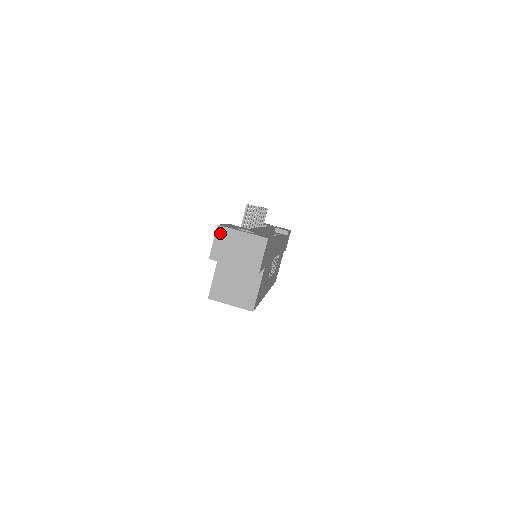
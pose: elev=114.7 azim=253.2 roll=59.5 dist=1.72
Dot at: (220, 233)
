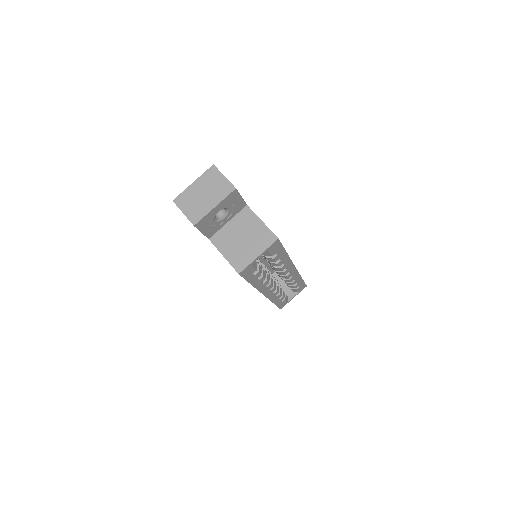
Dot at: (180, 202)
